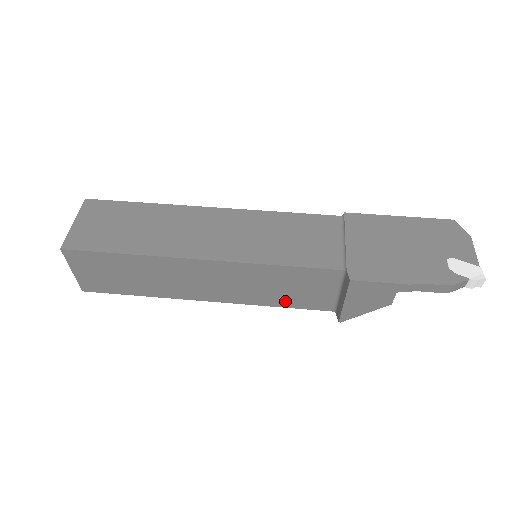
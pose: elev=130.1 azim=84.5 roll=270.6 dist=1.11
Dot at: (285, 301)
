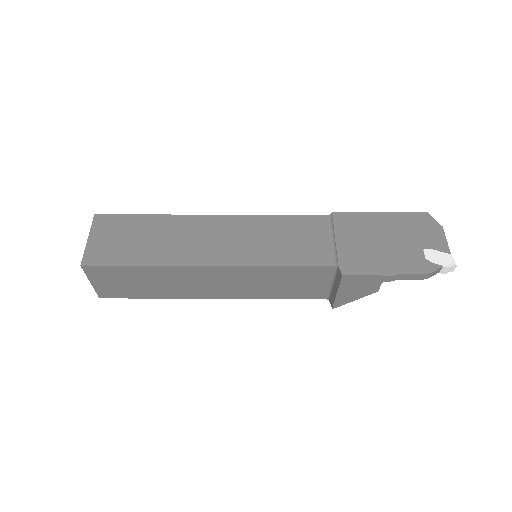
Dot at: (284, 294)
